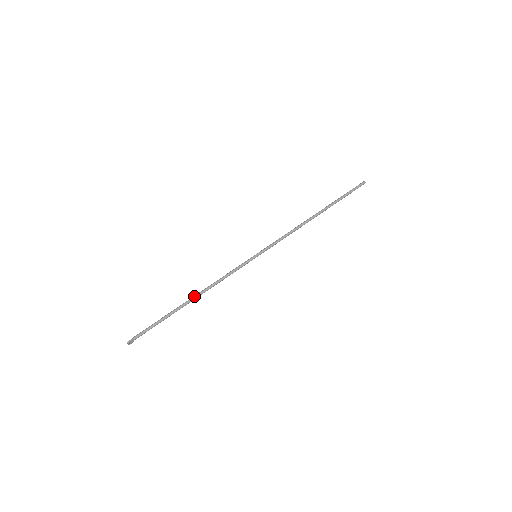
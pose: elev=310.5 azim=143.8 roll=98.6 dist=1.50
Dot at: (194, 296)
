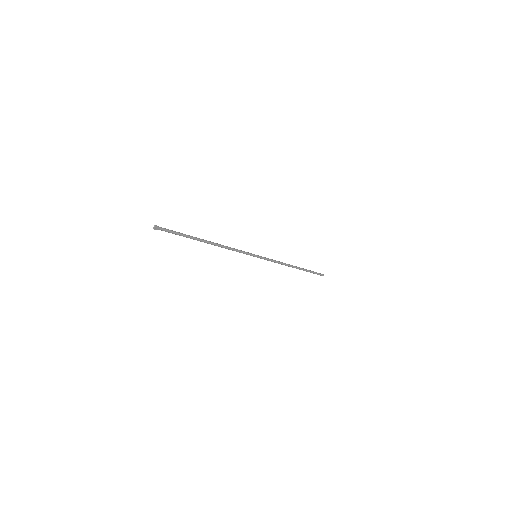
Dot at: occluded
